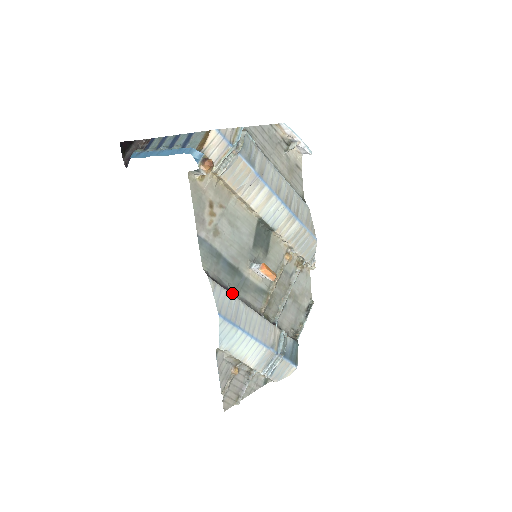
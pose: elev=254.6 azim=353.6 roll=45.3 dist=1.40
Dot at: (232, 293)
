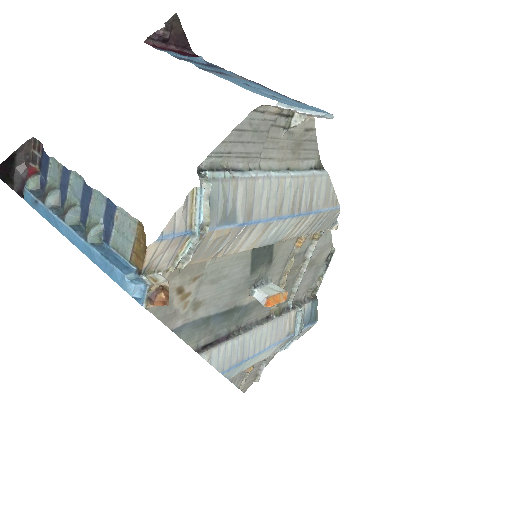
Dot at: (233, 331)
